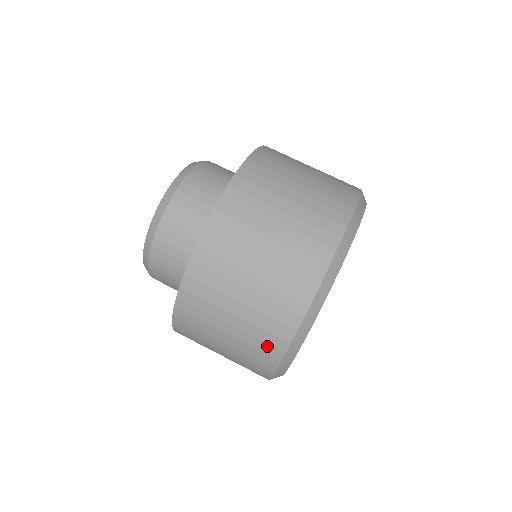
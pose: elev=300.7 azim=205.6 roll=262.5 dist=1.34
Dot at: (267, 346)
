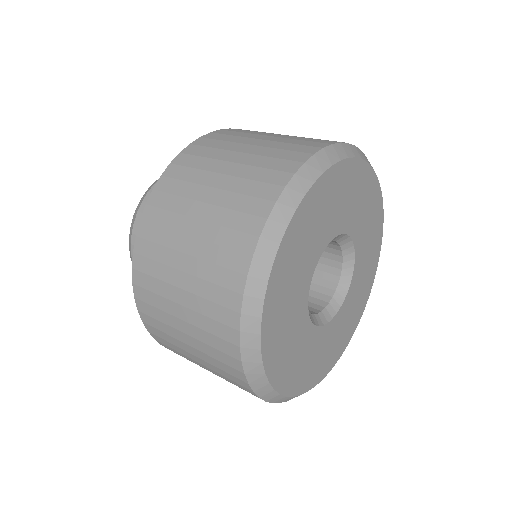
Dot at: (243, 389)
